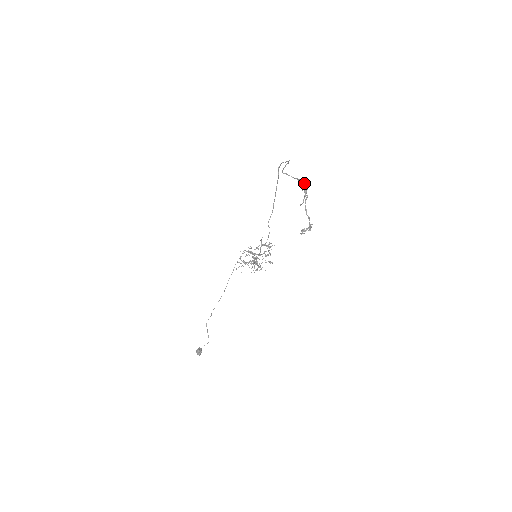
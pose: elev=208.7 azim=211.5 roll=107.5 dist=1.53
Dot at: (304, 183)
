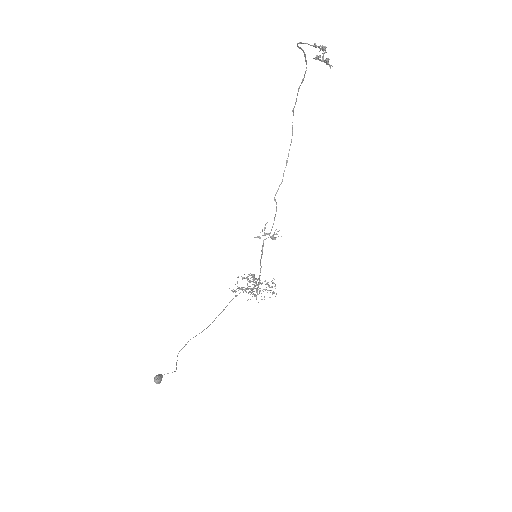
Dot at: occluded
